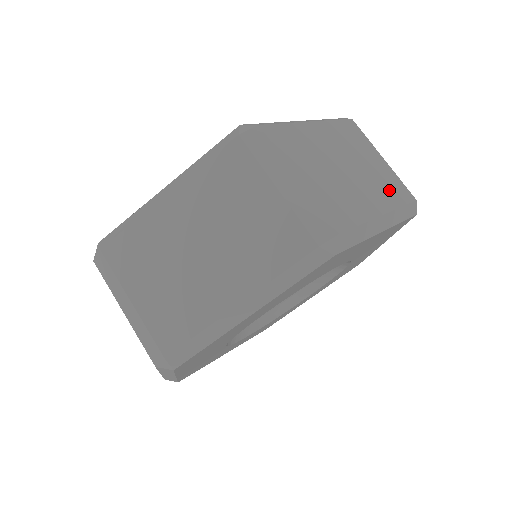
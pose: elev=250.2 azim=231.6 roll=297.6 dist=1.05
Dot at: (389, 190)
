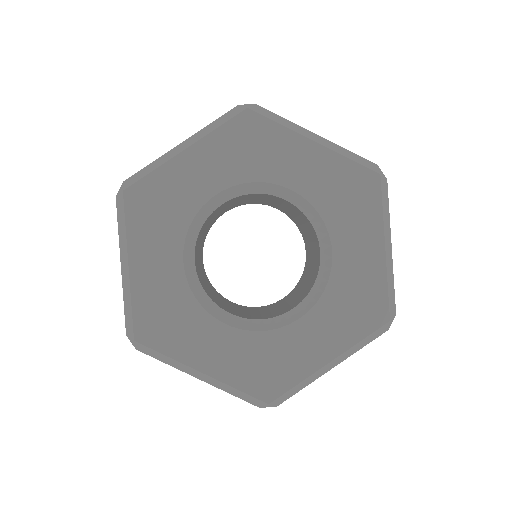
Dot at: occluded
